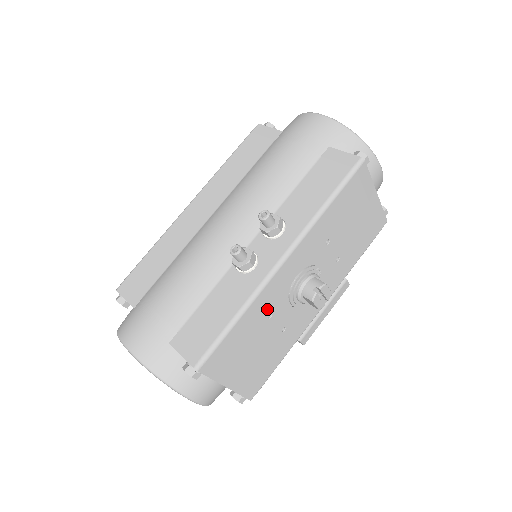
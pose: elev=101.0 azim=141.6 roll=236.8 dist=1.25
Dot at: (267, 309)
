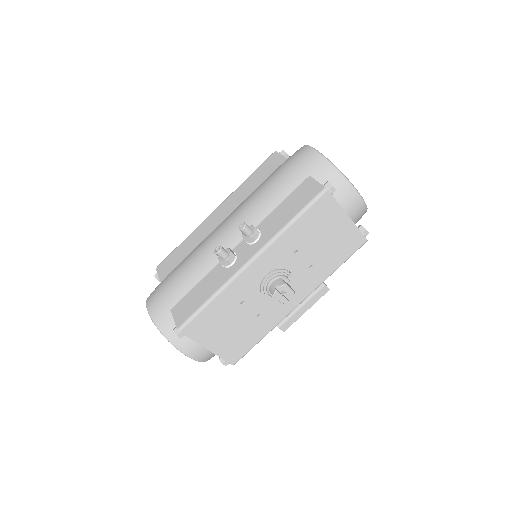
Dot at: (239, 297)
